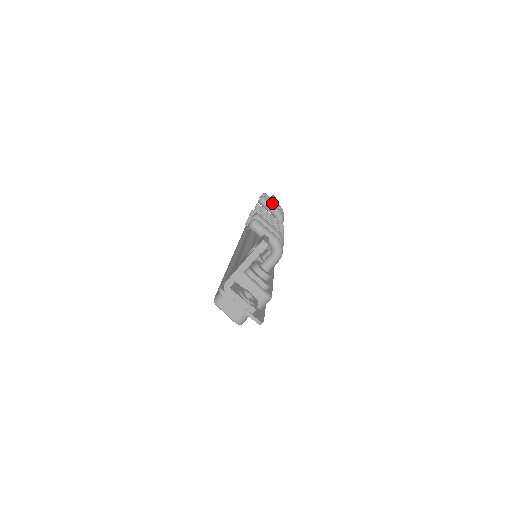
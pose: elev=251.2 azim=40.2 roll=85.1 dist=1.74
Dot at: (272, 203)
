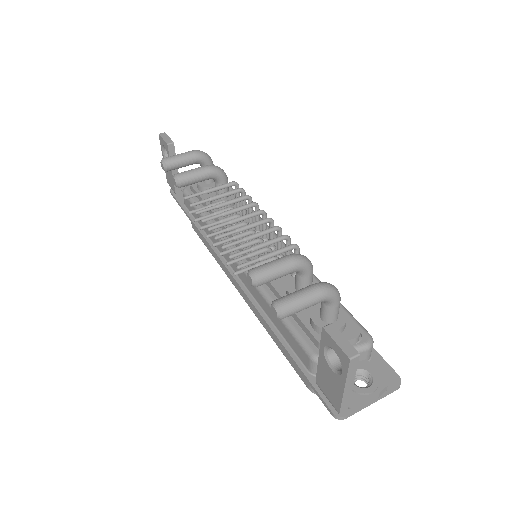
Dot at: (192, 171)
